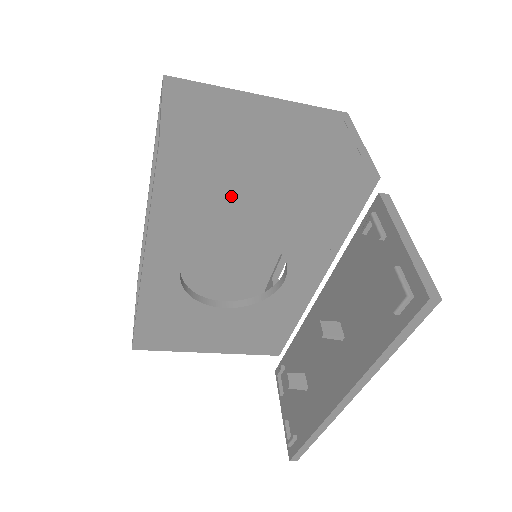
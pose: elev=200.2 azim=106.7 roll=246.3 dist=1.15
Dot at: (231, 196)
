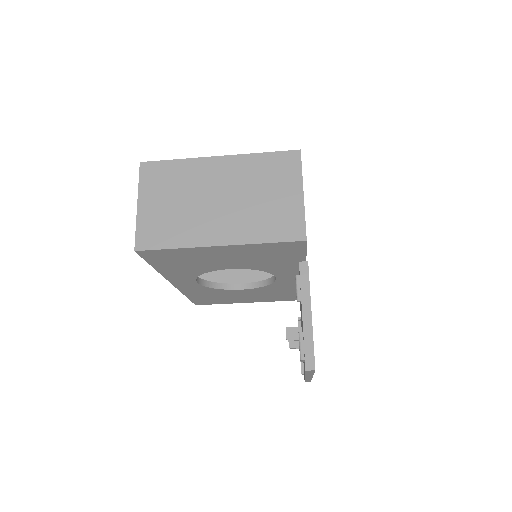
Dot at: (201, 259)
